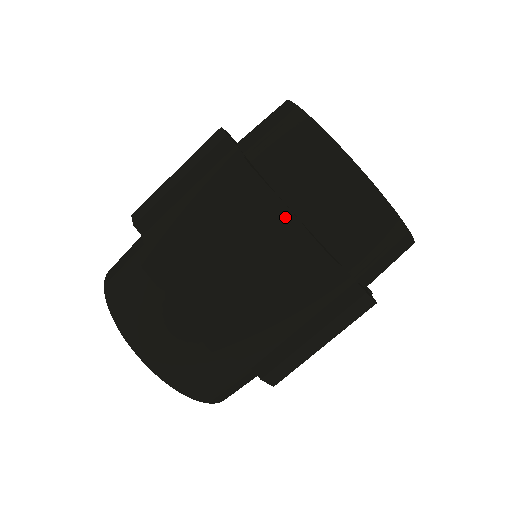
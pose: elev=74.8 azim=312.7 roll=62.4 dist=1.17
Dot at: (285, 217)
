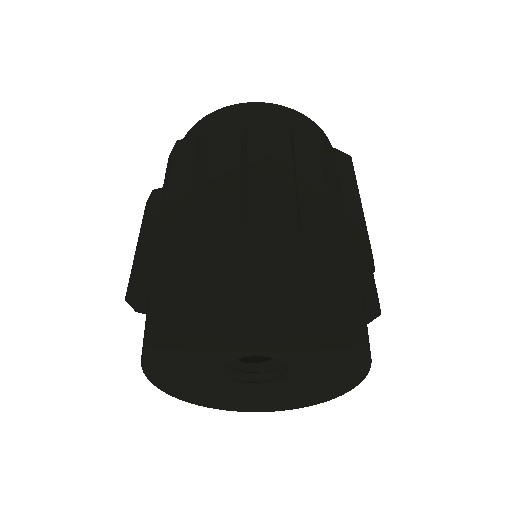
Dot at: (228, 141)
